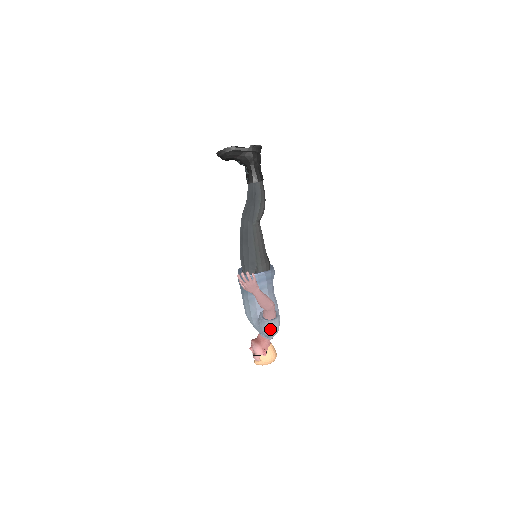
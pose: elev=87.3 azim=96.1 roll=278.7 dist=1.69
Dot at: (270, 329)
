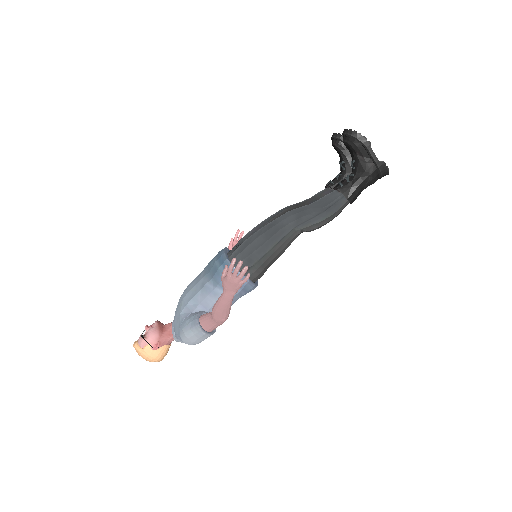
Dot at: (191, 336)
